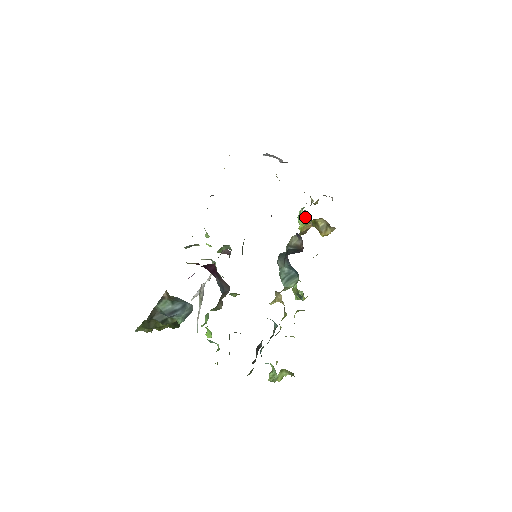
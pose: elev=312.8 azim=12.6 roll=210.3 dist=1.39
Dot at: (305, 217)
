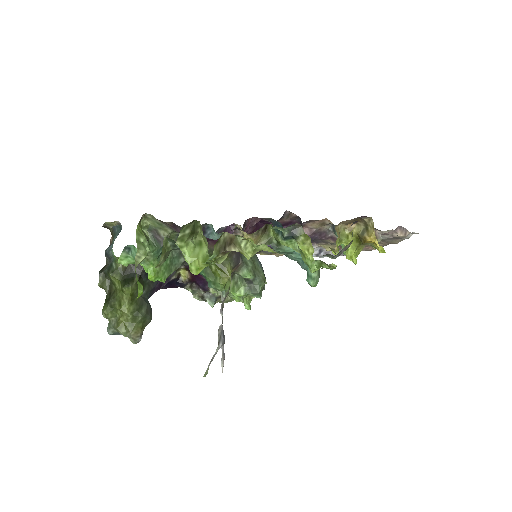
Dot at: (337, 236)
